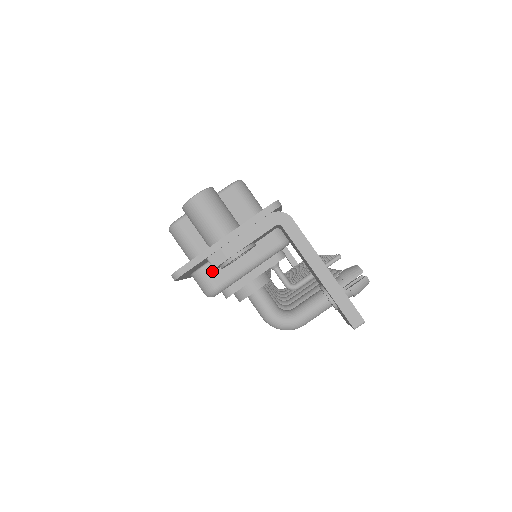
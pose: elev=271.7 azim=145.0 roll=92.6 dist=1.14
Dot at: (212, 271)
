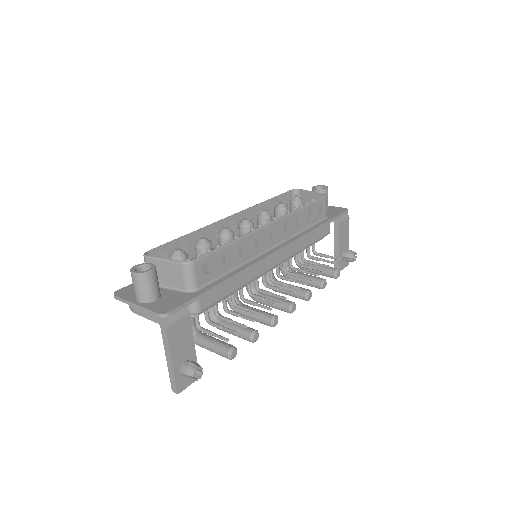
Dot at: occluded
